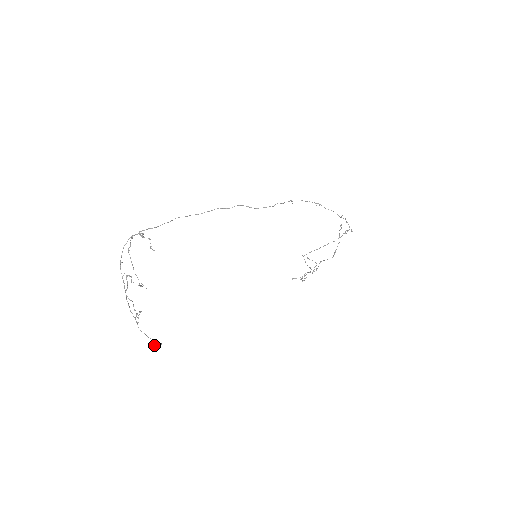
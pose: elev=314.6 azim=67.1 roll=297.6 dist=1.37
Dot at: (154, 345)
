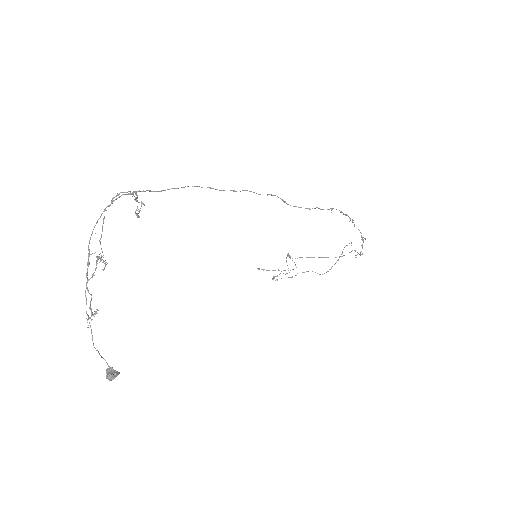
Dot at: (109, 374)
